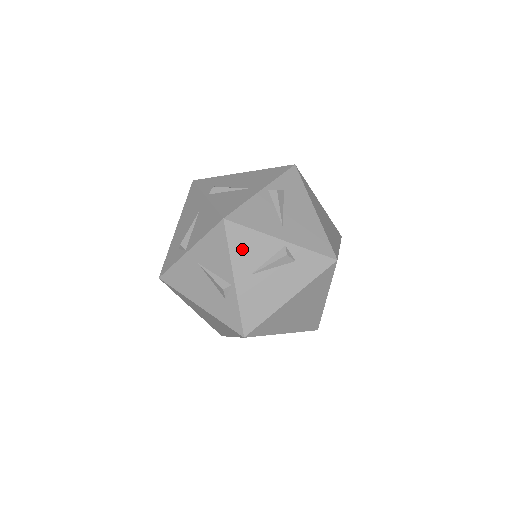
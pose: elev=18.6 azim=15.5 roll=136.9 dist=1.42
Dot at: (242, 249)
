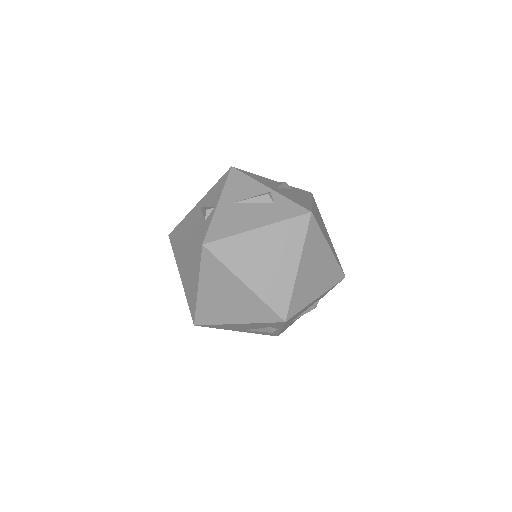
Dot at: (235, 186)
